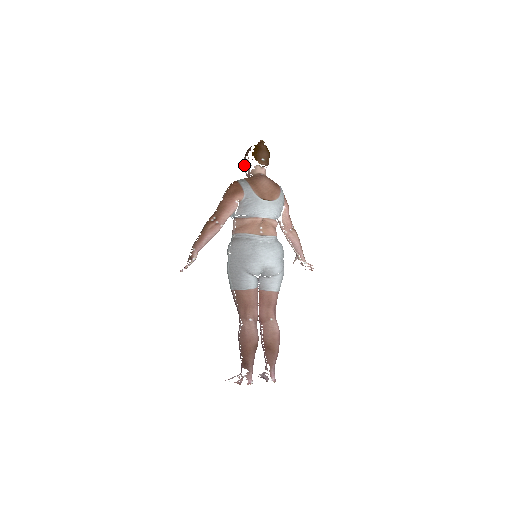
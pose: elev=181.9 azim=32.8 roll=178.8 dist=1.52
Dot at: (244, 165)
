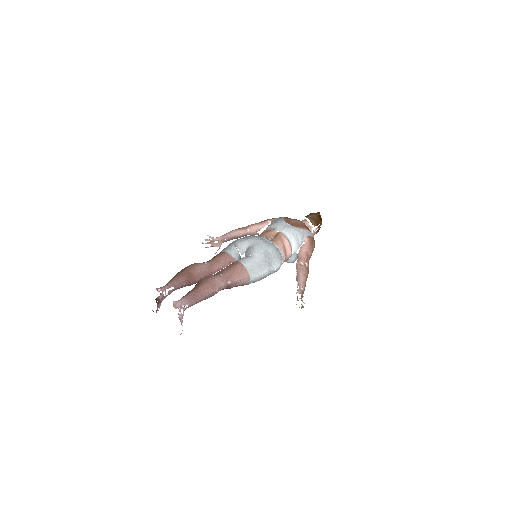
Dot at: occluded
